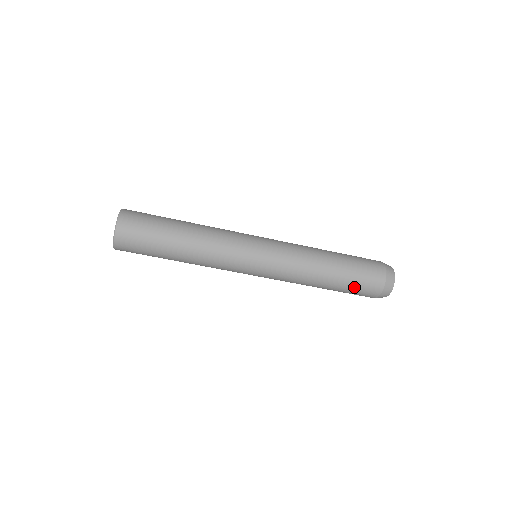
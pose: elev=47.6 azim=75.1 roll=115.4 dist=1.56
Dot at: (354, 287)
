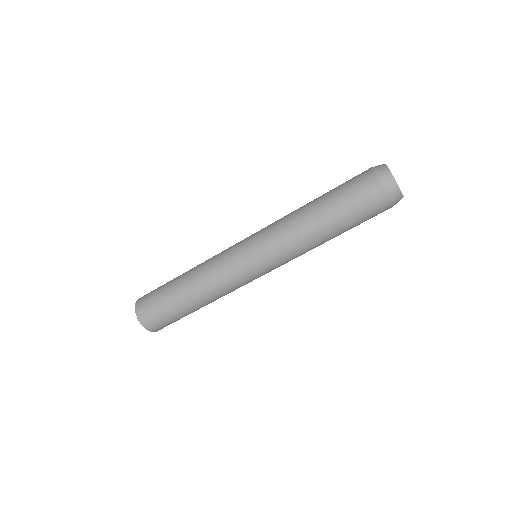
Dot at: (357, 216)
